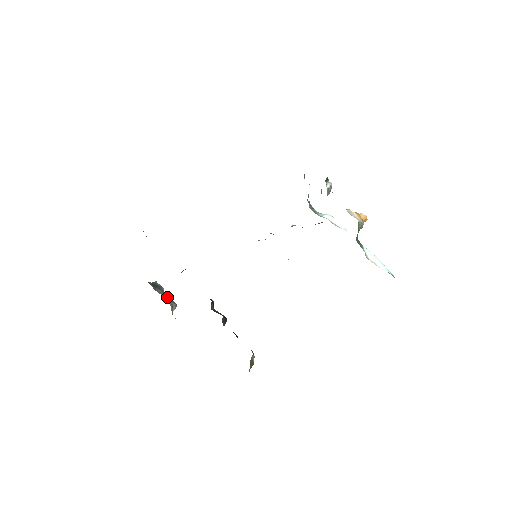
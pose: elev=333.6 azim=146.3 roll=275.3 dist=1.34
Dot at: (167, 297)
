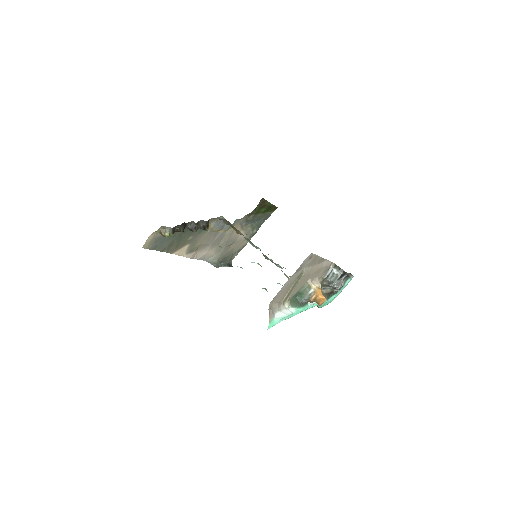
Dot at: (221, 265)
